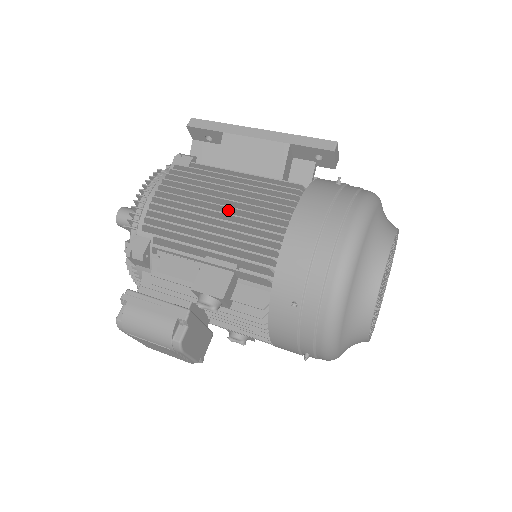
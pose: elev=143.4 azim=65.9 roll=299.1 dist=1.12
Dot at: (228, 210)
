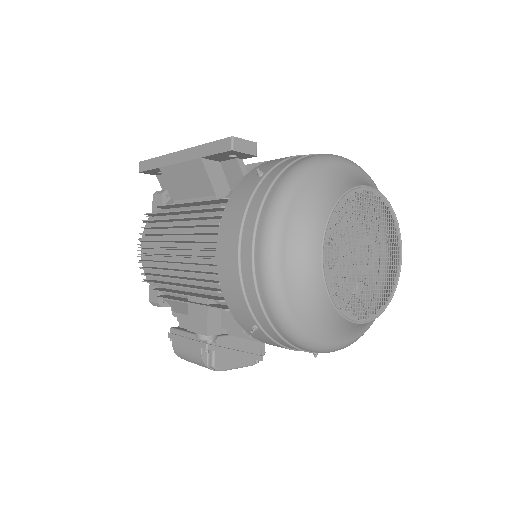
Dot at: (182, 249)
